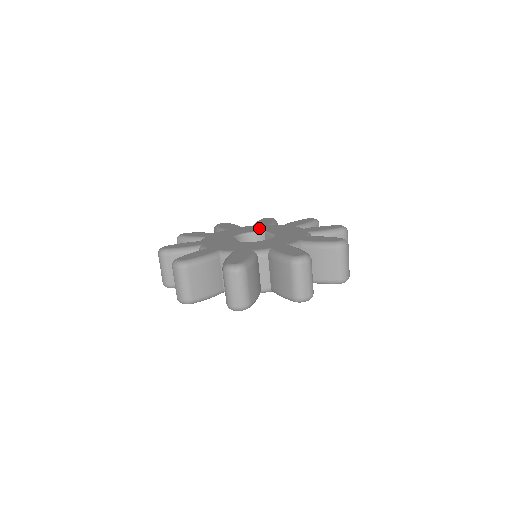
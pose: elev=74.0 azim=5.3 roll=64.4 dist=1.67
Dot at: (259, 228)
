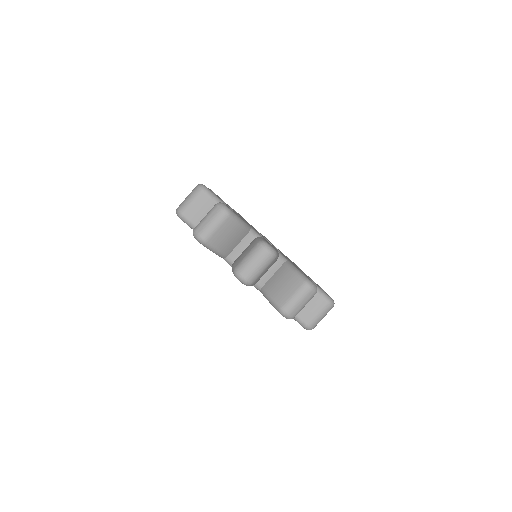
Dot at: occluded
